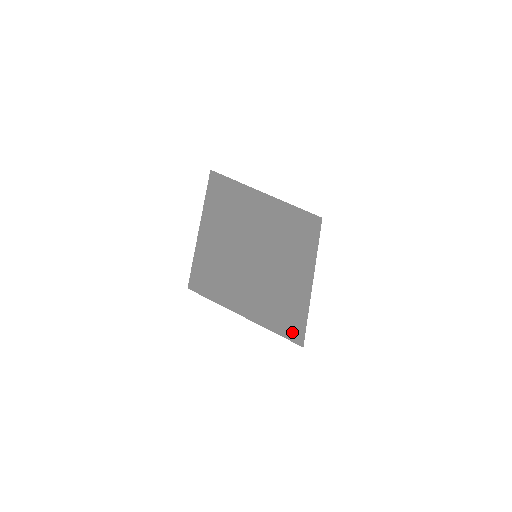
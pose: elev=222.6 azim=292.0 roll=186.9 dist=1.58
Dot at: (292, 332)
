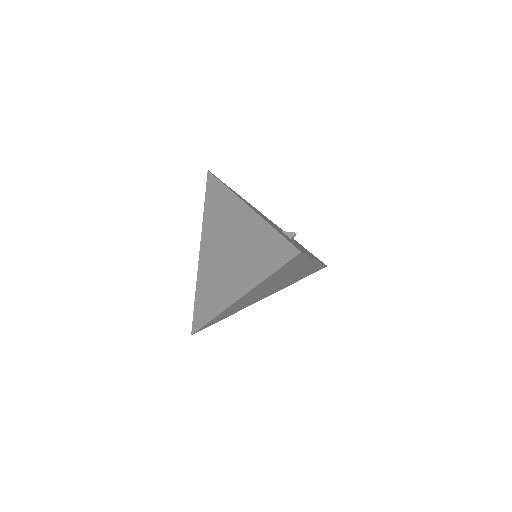
Dot at: (198, 326)
